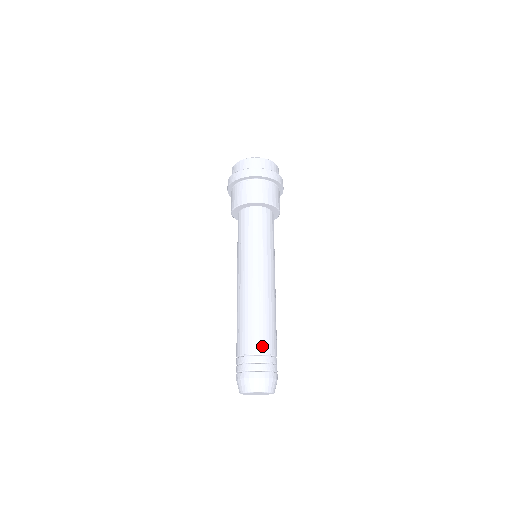
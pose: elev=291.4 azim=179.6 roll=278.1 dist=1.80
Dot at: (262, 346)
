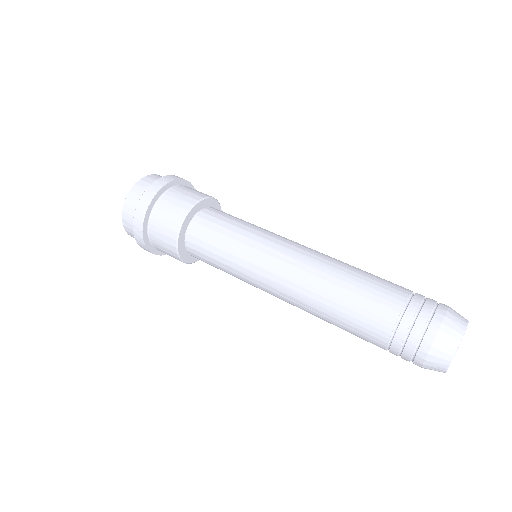
Dot at: occluded
